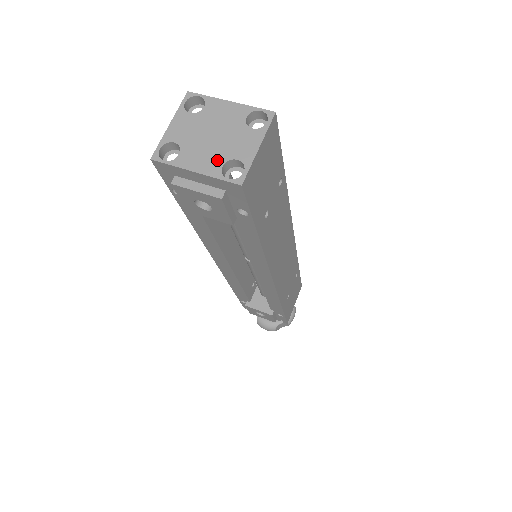
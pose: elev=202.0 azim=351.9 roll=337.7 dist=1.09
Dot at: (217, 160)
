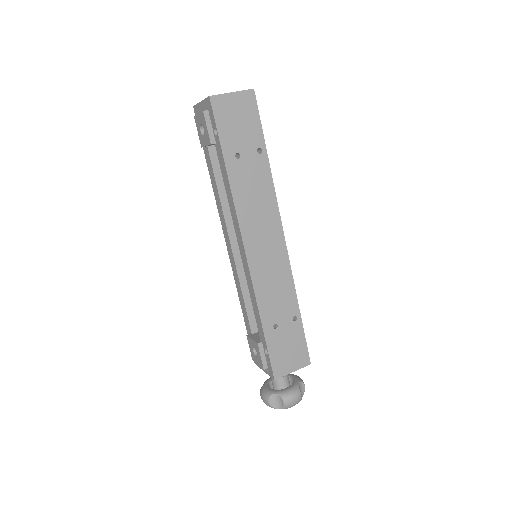
Dot at: occluded
